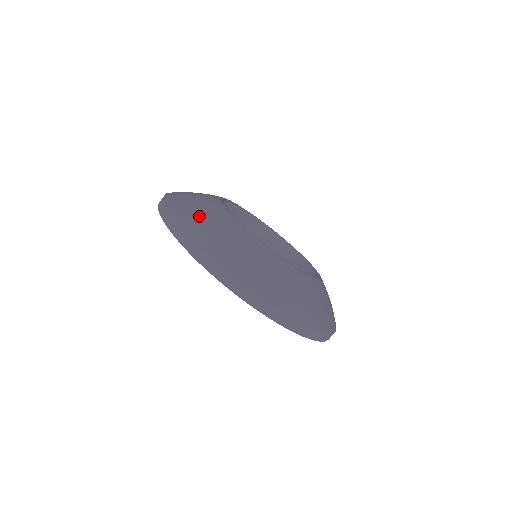
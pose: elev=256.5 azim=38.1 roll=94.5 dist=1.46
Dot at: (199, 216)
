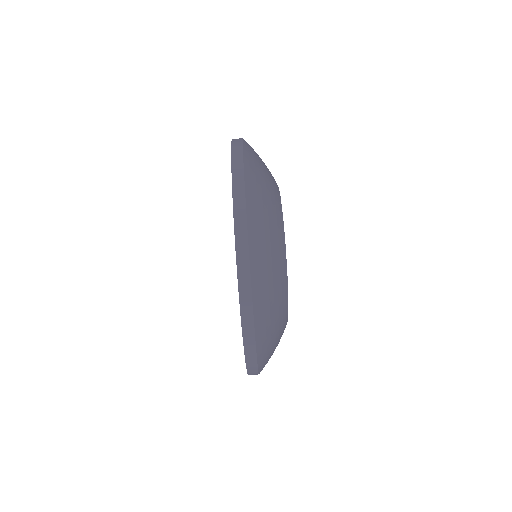
Dot at: occluded
